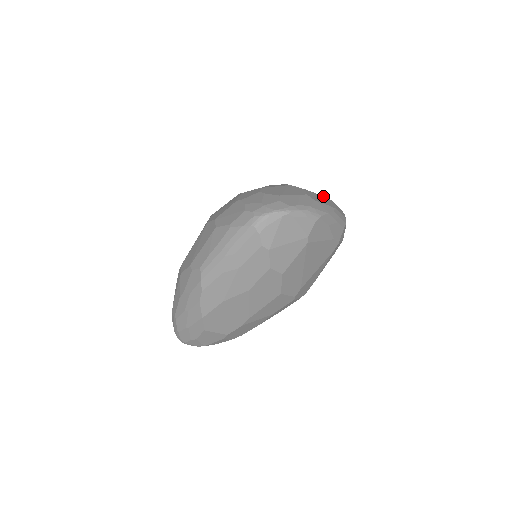
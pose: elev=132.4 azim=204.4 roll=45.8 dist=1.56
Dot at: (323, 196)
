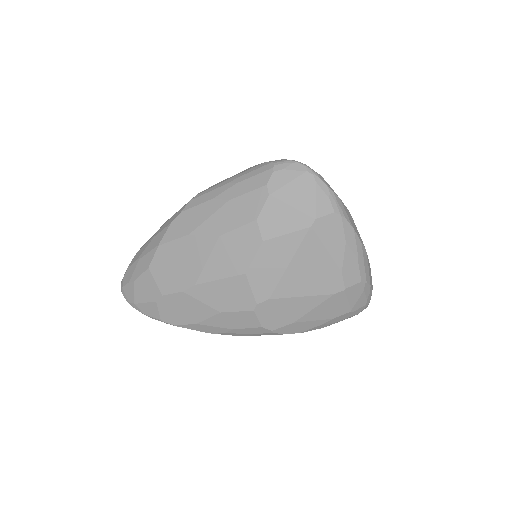
Dot at: occluded
